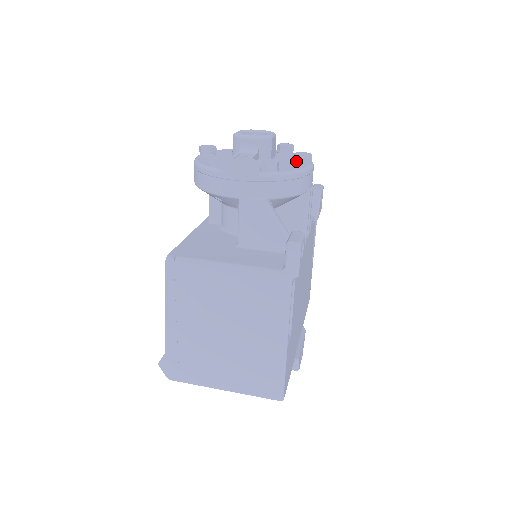
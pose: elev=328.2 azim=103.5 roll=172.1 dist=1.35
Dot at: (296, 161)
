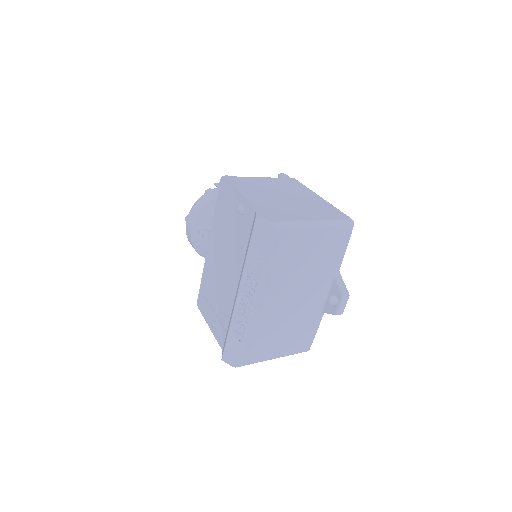
Dot at: occluded
